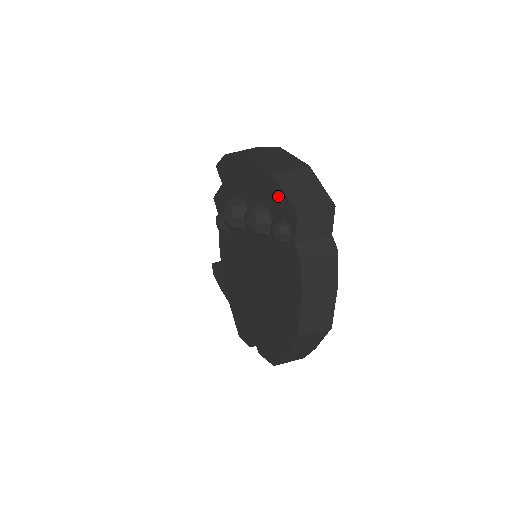
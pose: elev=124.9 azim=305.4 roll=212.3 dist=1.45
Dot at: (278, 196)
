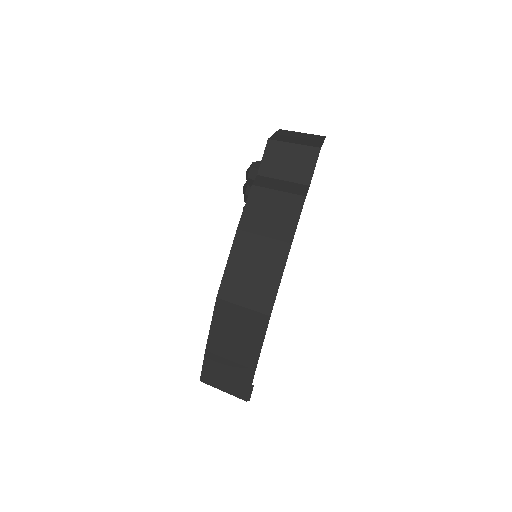
Dot at: occluded
